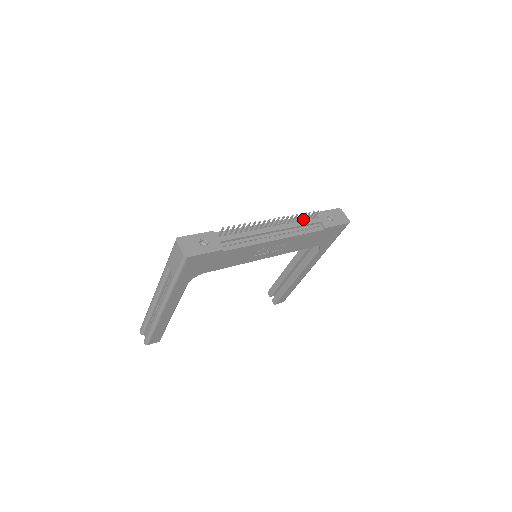
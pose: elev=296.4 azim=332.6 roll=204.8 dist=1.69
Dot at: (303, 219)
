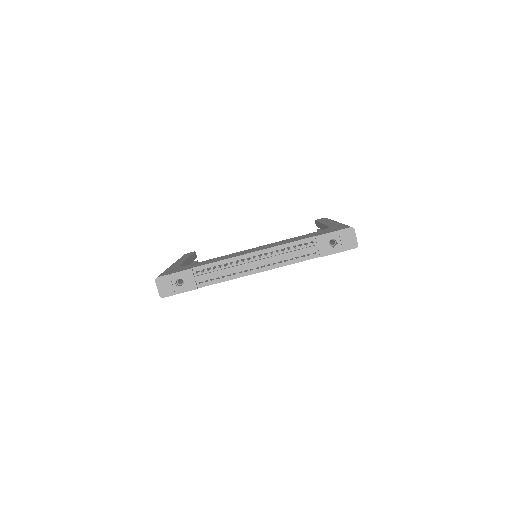
Dot at: (298, 244)
